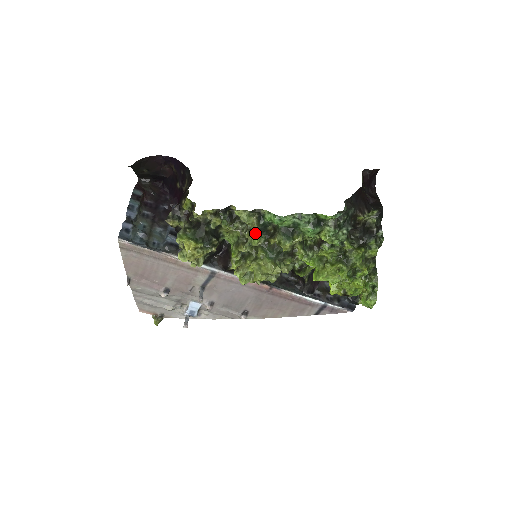
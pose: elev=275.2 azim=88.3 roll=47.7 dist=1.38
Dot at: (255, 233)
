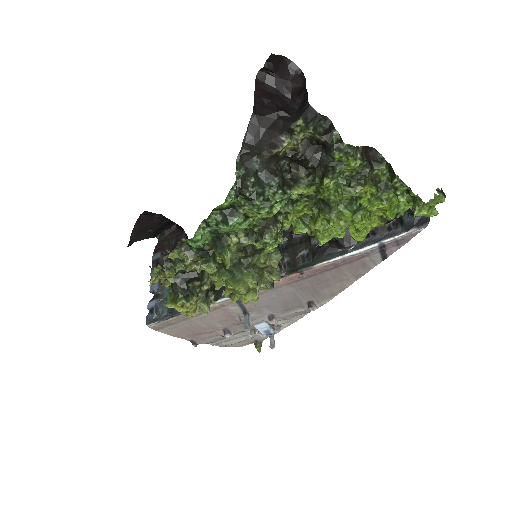
Dot at: (201, 263)
